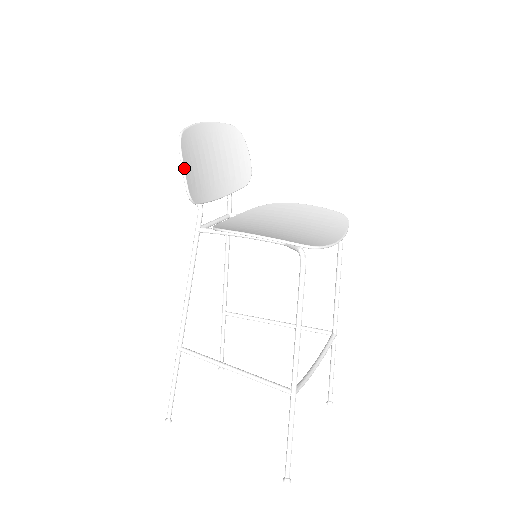
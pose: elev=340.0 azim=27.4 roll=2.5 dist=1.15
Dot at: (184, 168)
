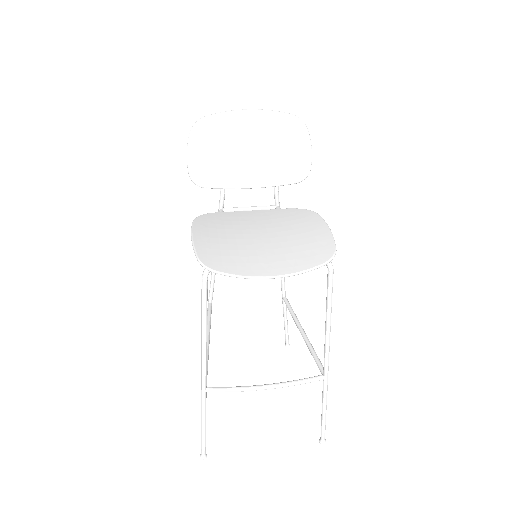
Dot at: (188, 153)
